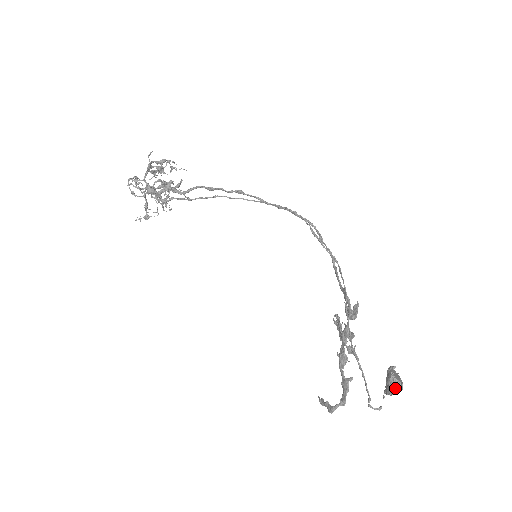
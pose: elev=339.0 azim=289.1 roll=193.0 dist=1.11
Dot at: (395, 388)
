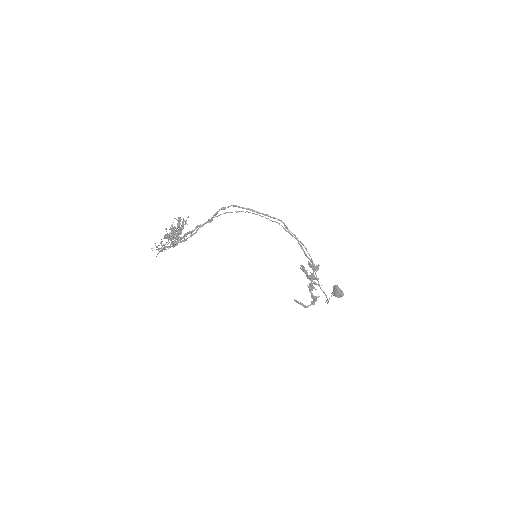
Dot at: occluded
